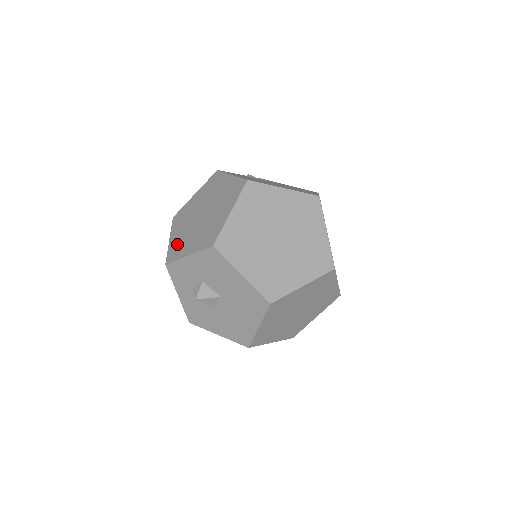
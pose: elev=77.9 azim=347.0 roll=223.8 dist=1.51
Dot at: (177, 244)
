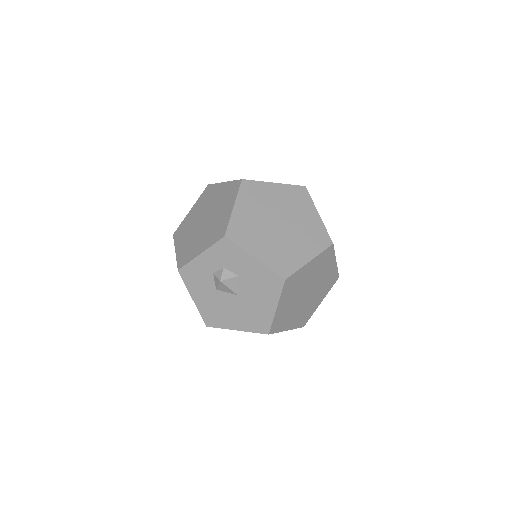
Dot at: (244, 226)
